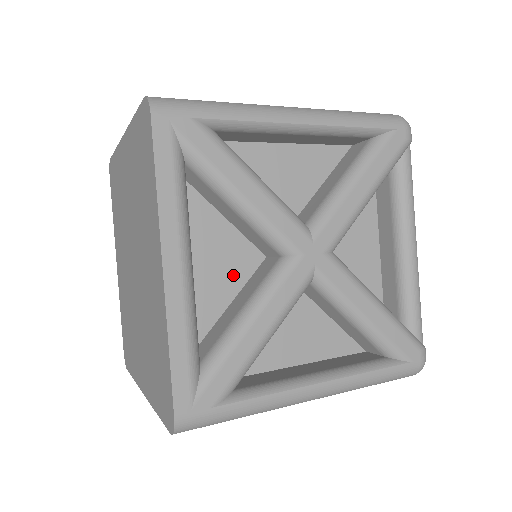
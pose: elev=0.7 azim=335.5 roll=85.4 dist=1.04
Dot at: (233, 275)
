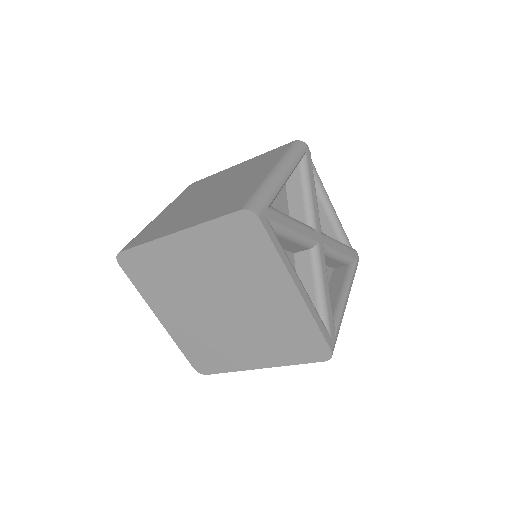
Dot at: occluded
